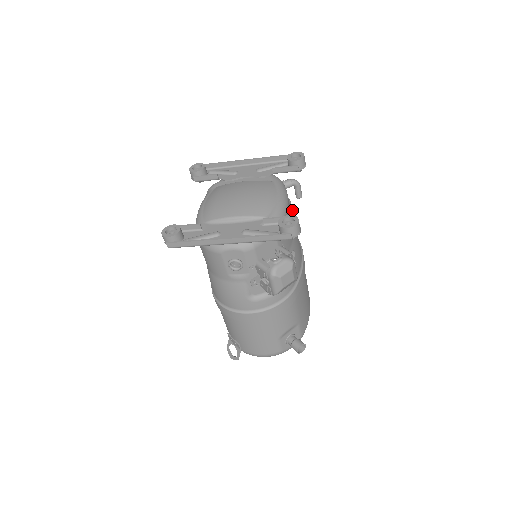
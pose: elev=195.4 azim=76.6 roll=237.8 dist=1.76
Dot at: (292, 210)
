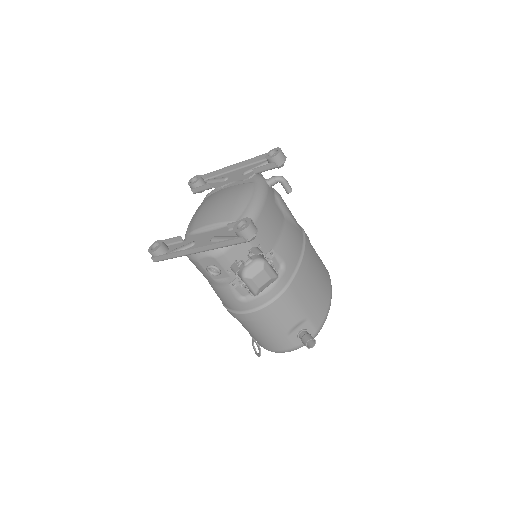
Dot at: (283, 206)
